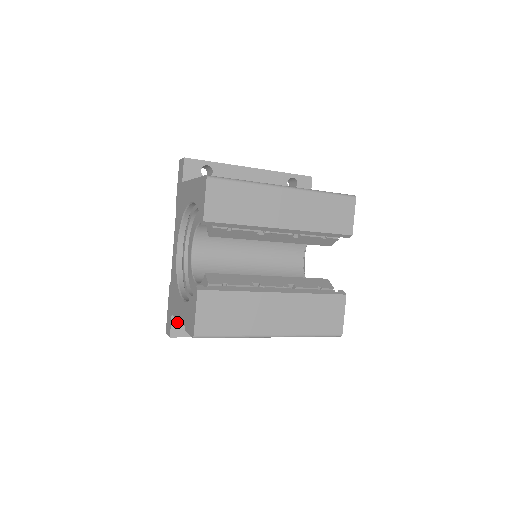
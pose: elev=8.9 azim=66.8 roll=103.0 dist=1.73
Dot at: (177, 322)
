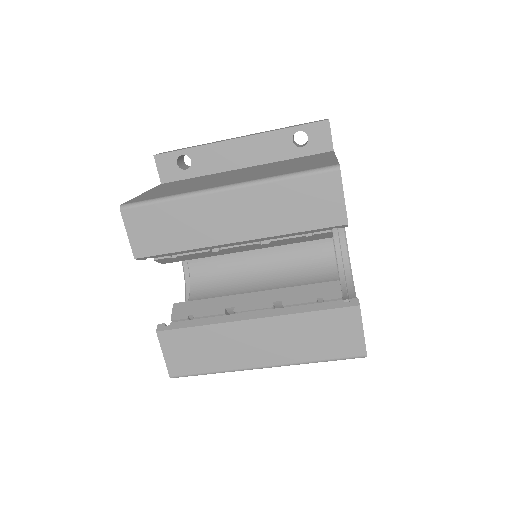
Dot at: occluded
